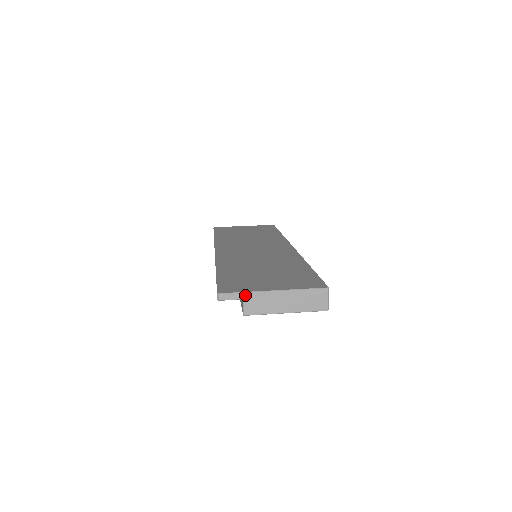
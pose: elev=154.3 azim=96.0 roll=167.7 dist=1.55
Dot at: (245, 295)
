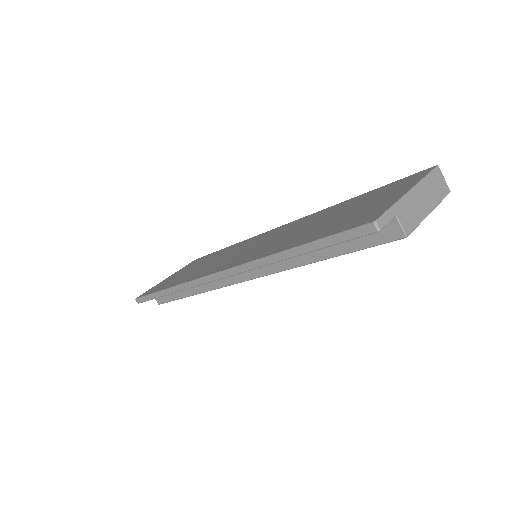
Dot at: (395, 209)
